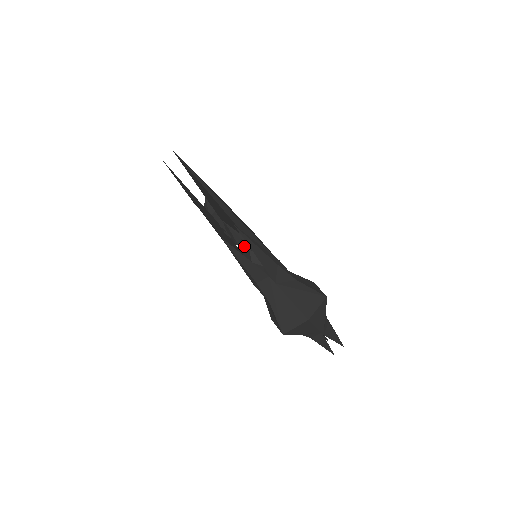
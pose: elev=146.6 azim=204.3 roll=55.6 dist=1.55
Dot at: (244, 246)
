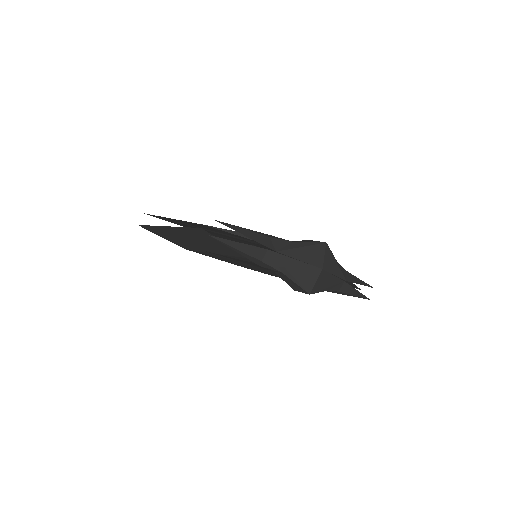
Dot at: occluded
